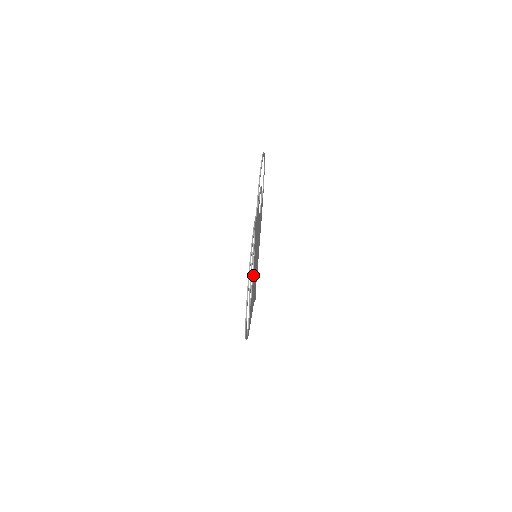
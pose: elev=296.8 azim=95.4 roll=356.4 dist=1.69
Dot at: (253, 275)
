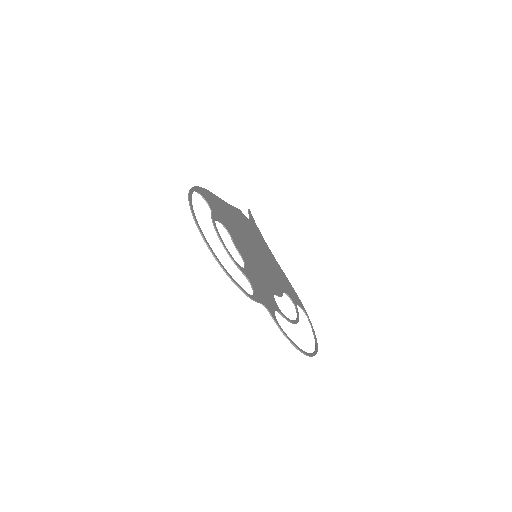
Dot at: (277, 288)
